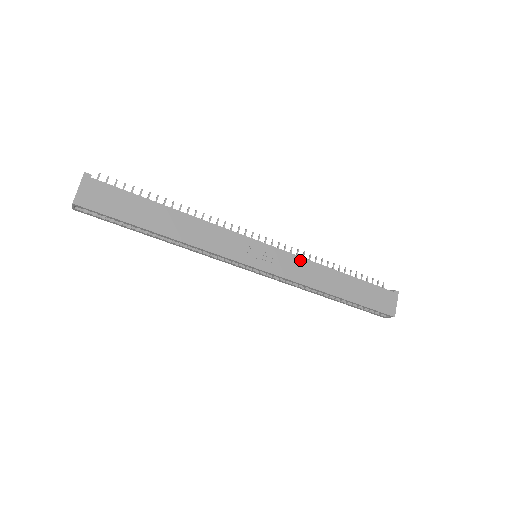
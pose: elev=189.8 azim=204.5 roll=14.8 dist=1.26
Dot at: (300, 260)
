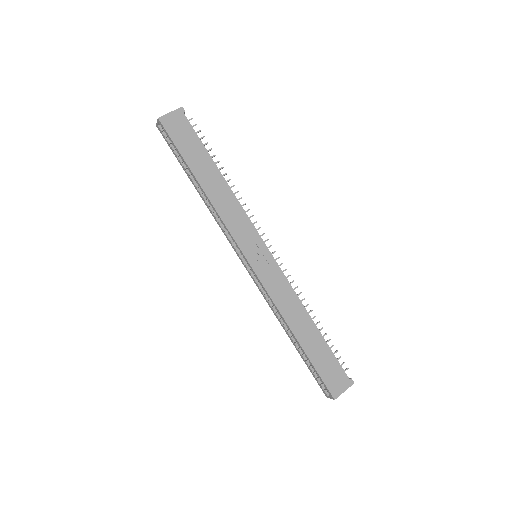
Dot at: (287, 285)
